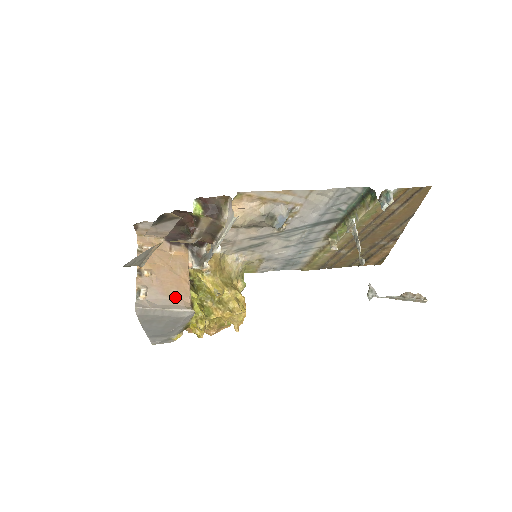
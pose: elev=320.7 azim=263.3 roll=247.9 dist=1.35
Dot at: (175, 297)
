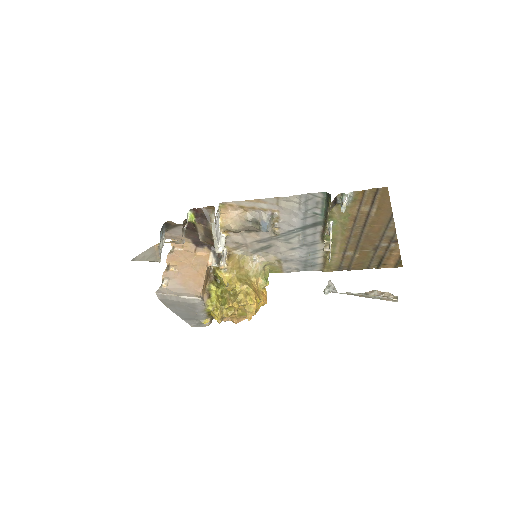
Dot at: (190, 287)
